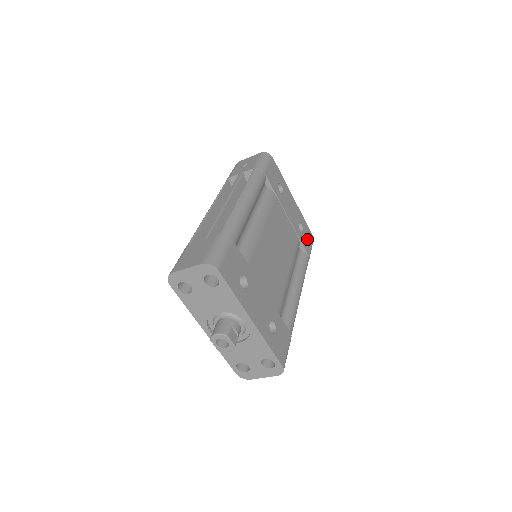
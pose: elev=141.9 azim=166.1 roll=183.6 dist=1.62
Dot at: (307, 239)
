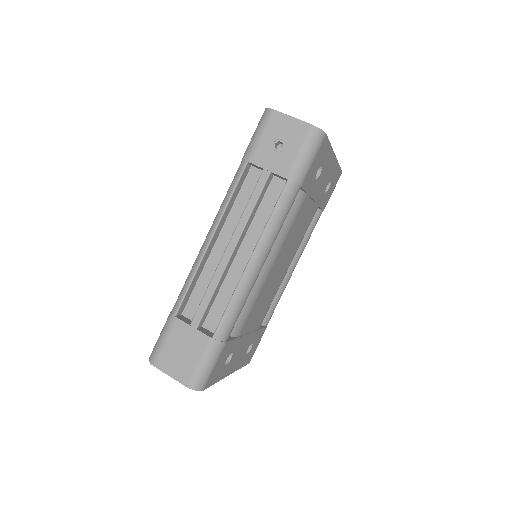
Dot at: (331, 190)
